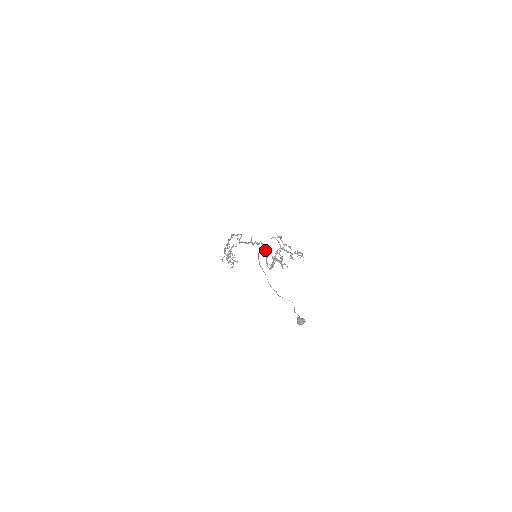
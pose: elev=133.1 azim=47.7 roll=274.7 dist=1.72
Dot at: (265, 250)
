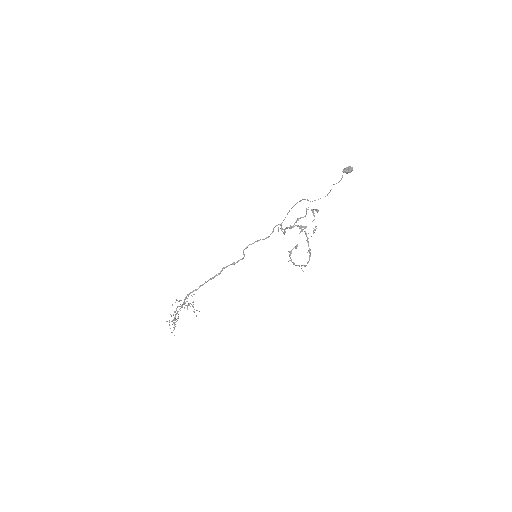
Dot at: occluded
